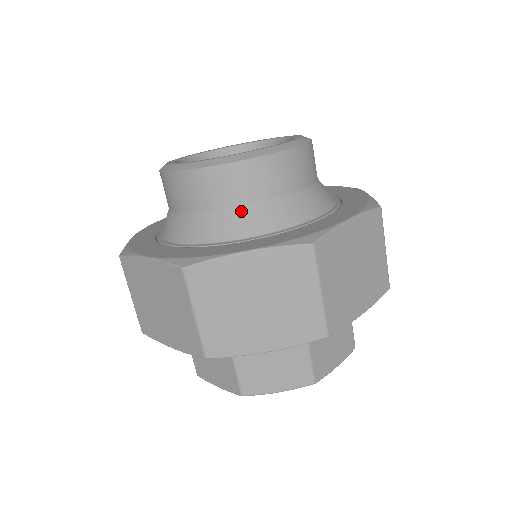
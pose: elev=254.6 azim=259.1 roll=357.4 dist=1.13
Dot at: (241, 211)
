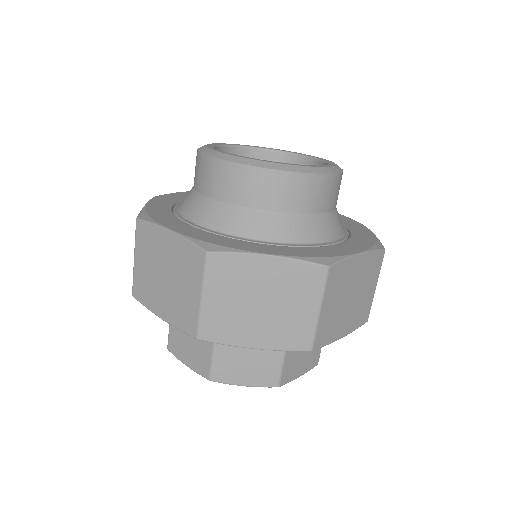
Dot at: (269, 215)
